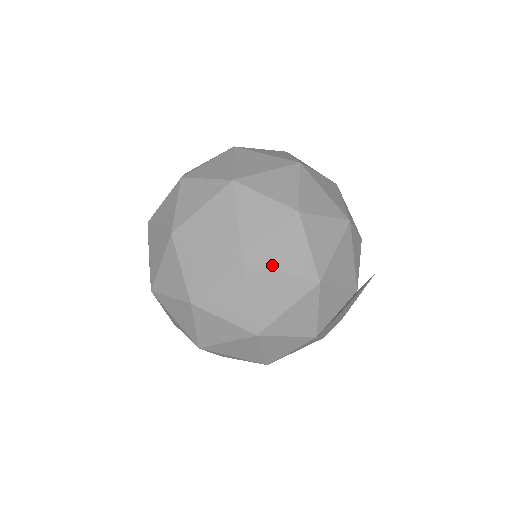
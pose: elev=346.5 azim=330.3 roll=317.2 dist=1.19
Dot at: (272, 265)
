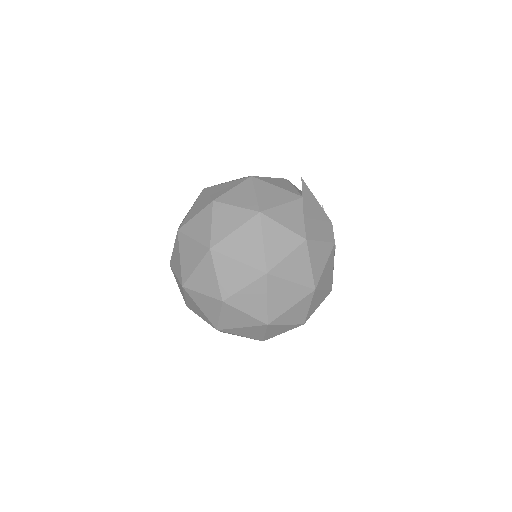
Dot at: (227, 234)
